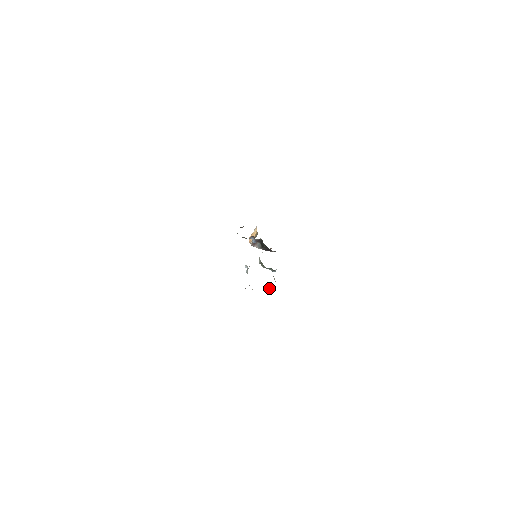
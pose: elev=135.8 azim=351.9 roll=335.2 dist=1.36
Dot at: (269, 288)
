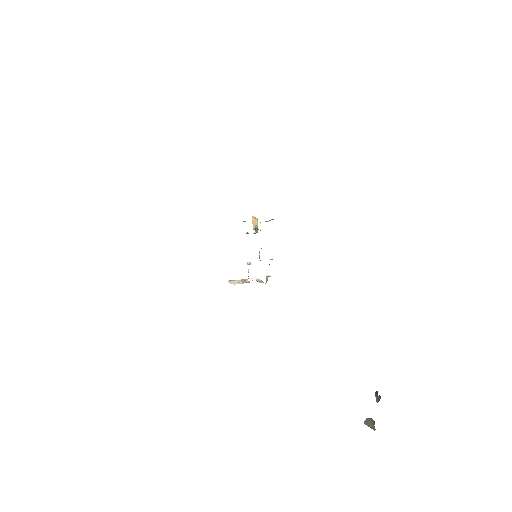
Dot at: (266, 278)
